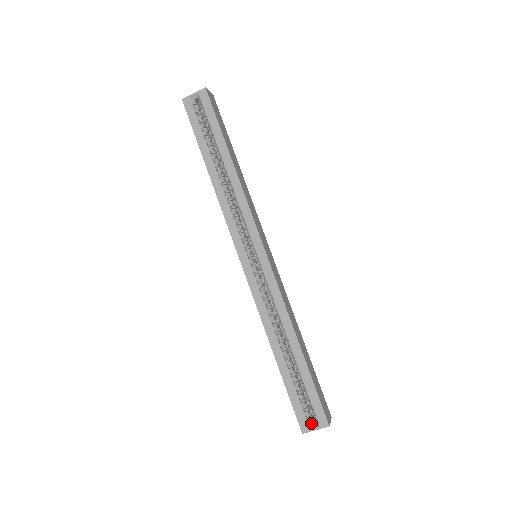
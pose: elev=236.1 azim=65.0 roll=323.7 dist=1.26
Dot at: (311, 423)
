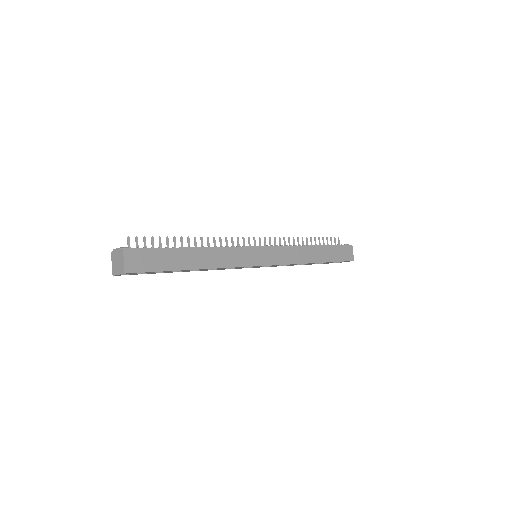
Dot at: occluded
